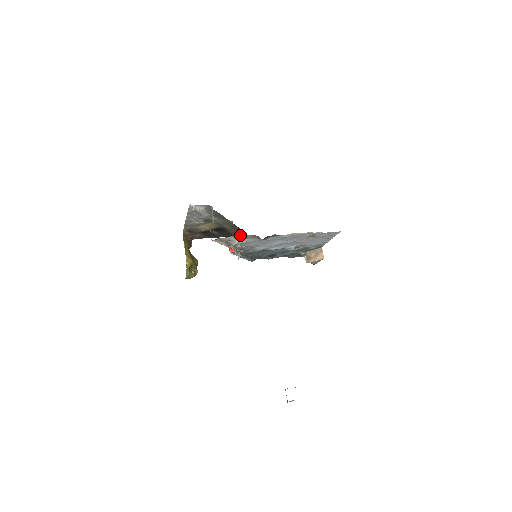
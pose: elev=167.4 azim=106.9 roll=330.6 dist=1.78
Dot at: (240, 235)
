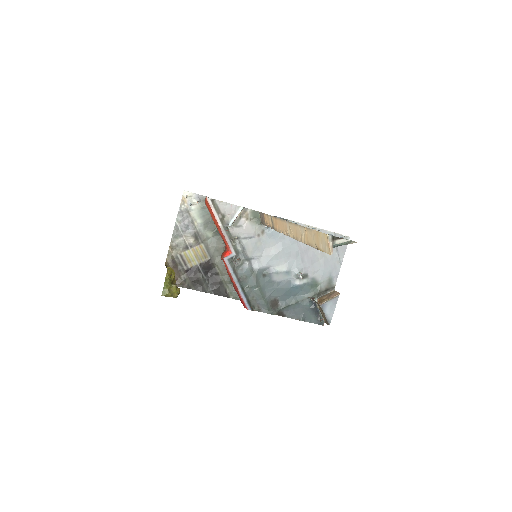
Dot at: occluded
